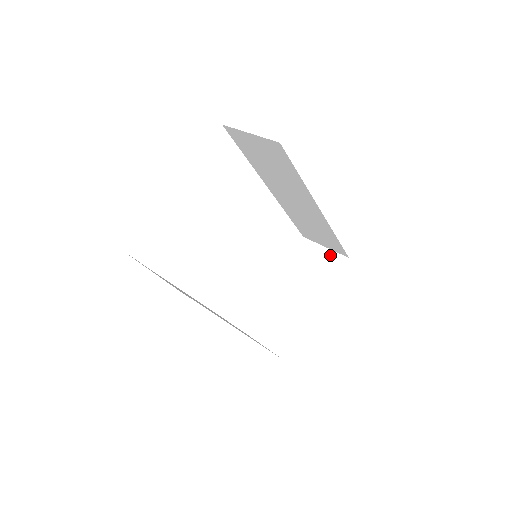
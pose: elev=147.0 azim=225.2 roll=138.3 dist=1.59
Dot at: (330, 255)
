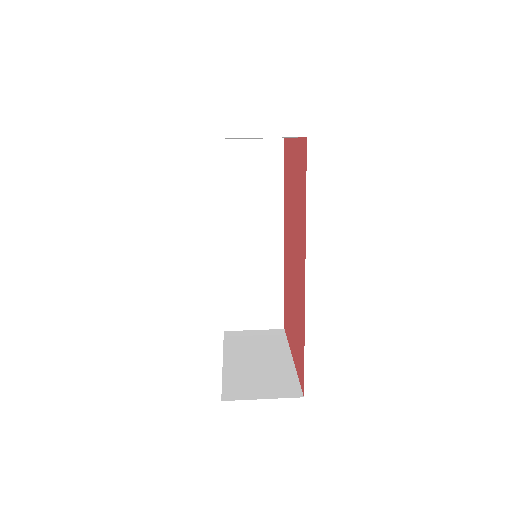
Dot at: (265, 332)
